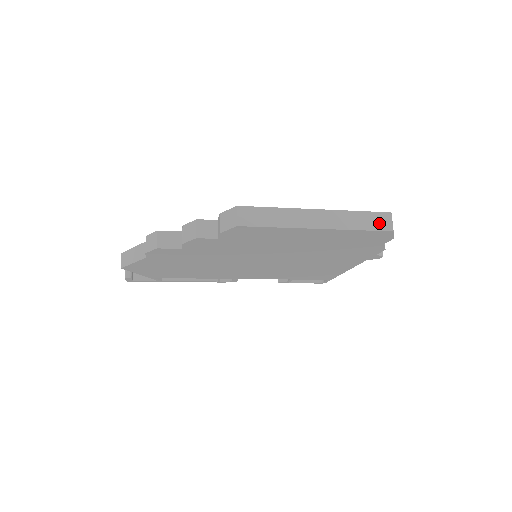
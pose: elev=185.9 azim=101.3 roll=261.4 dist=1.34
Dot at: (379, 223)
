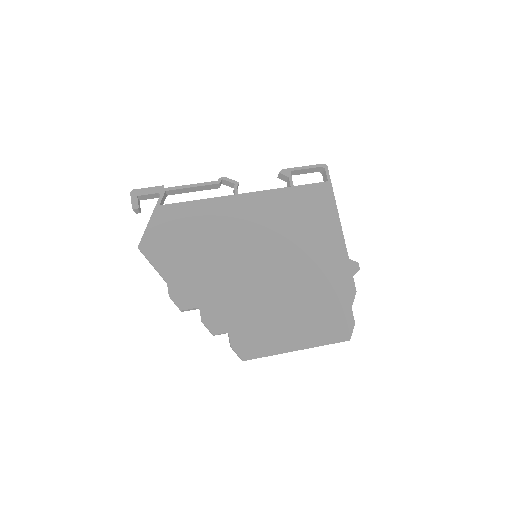
Dot at: occluded
